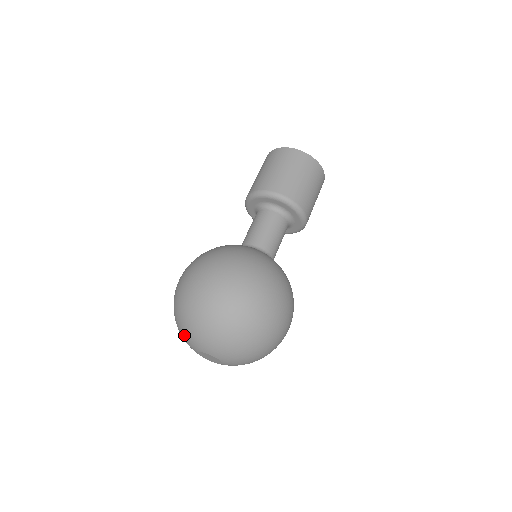
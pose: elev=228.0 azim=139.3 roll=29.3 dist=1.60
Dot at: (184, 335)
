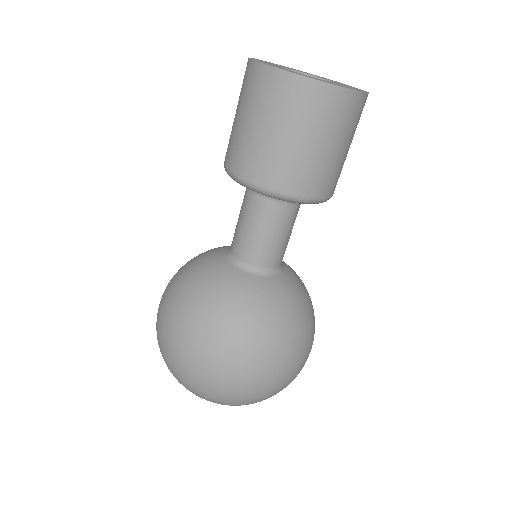
Dot at: occluded
